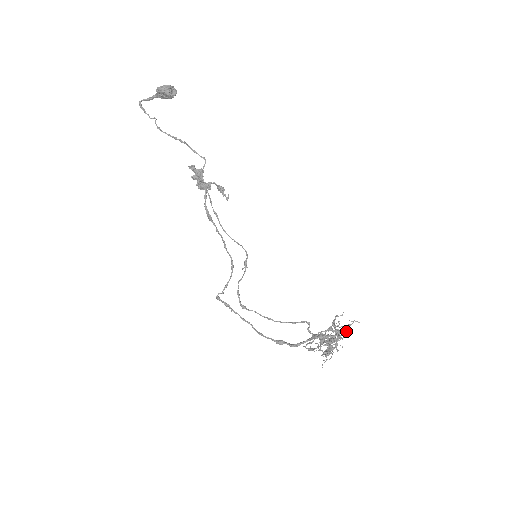
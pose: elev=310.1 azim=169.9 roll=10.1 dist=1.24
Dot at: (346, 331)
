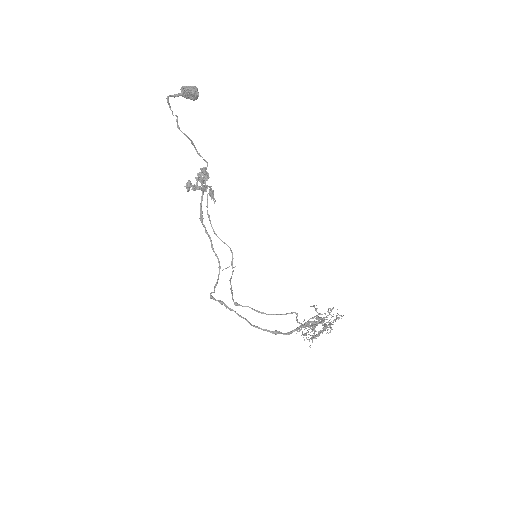
Dot at: occluded
